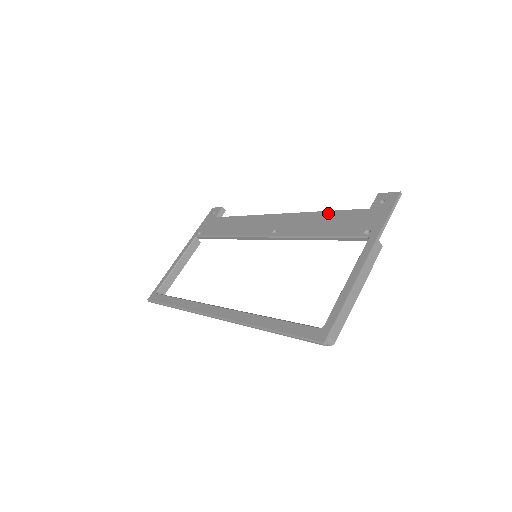
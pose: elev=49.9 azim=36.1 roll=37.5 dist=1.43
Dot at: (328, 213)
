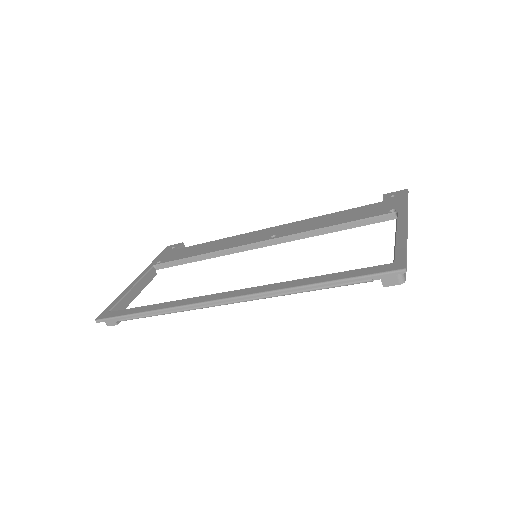
Dot at: (335, 213)
